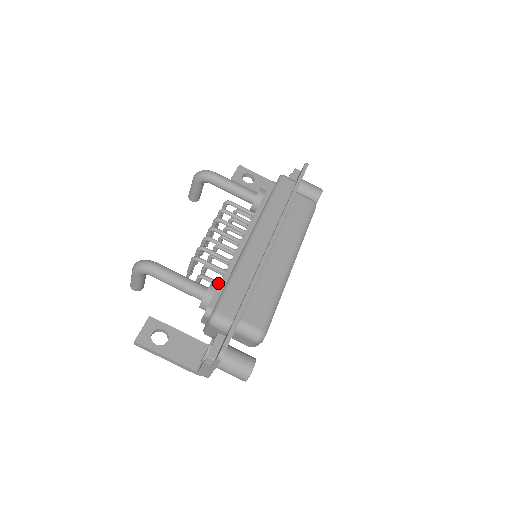
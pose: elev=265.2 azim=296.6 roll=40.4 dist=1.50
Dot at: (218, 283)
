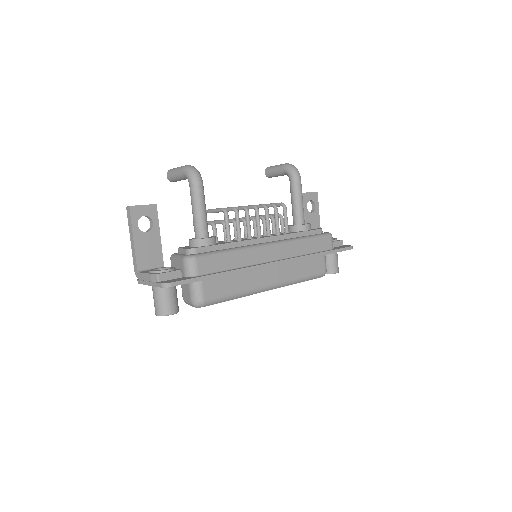
Dot at: (217, 241)
